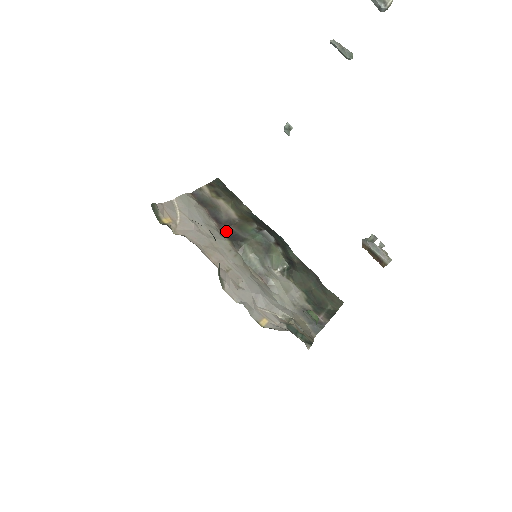
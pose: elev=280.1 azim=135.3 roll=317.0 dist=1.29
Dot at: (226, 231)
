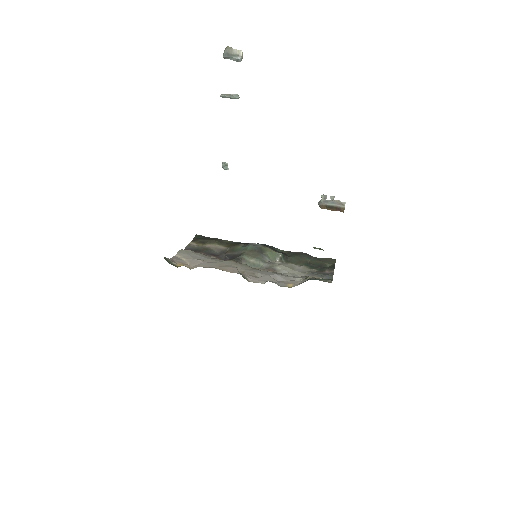
Dot at: (224, 258)
